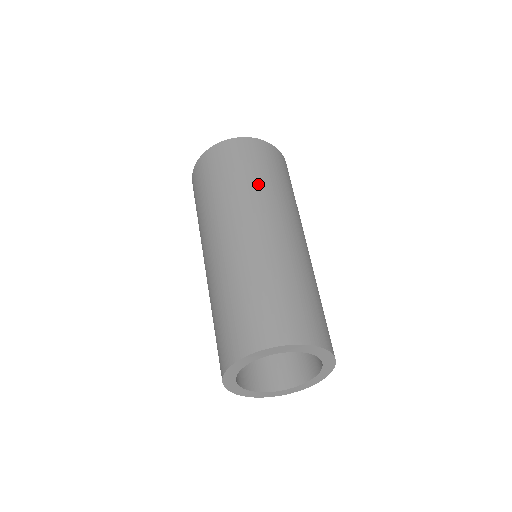
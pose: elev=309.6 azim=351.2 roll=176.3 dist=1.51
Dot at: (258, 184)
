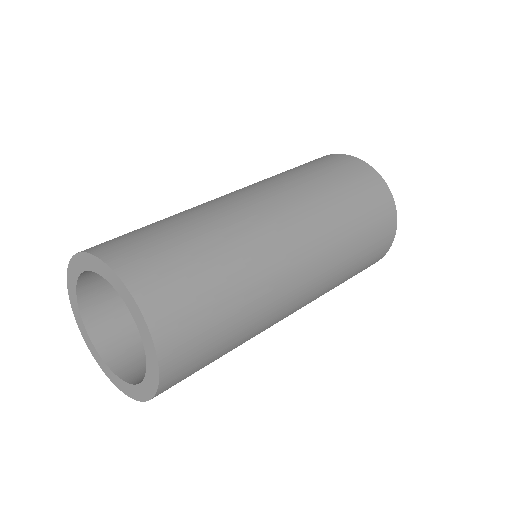
Dot at: (281, 174)
